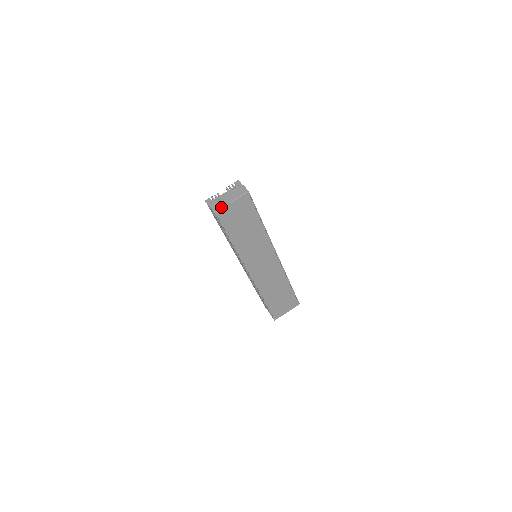
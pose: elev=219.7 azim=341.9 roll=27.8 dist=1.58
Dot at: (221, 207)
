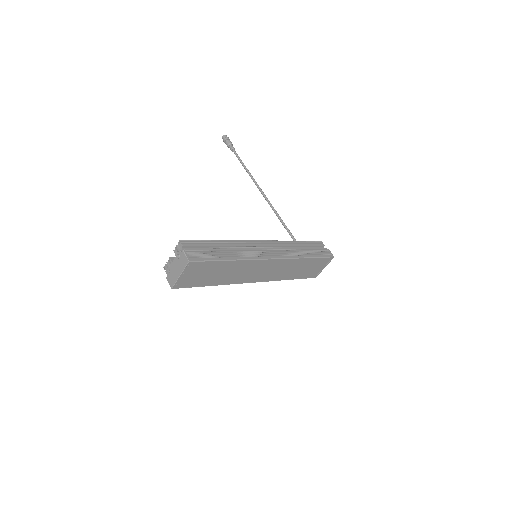
Dot at: (174, 283)
